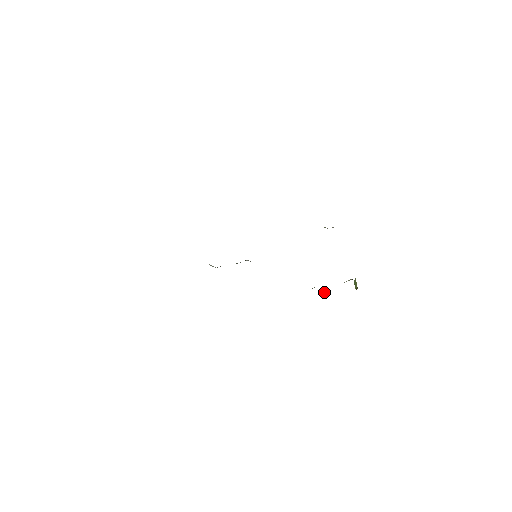
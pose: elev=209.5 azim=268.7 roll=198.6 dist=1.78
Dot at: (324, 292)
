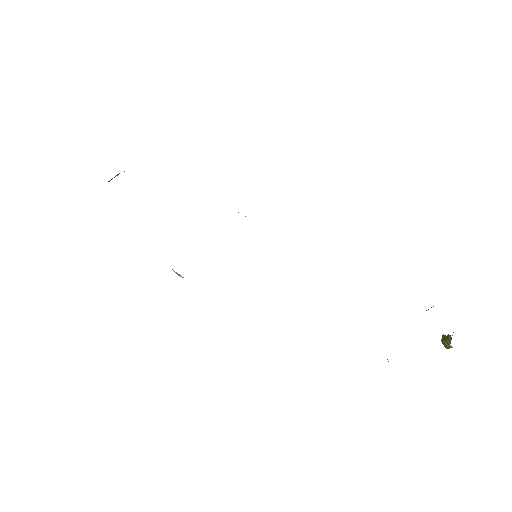
Dot at: occluded
